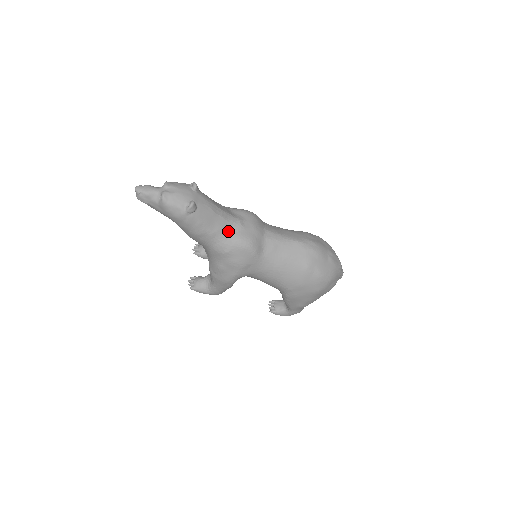
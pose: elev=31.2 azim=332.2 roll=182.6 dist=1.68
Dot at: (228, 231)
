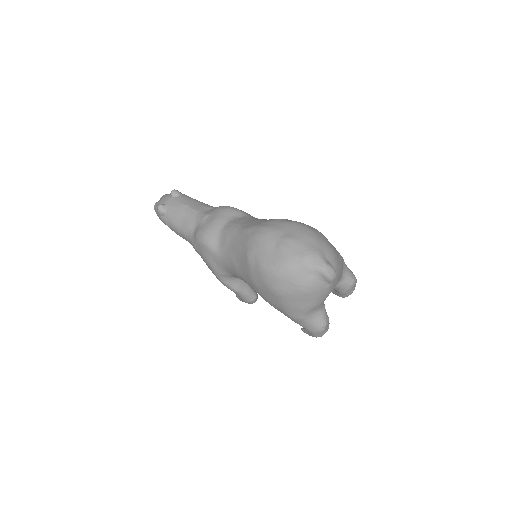
Dot at: (194, 228)
